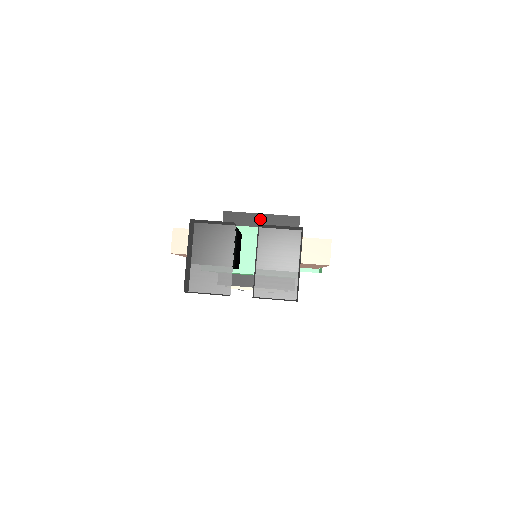
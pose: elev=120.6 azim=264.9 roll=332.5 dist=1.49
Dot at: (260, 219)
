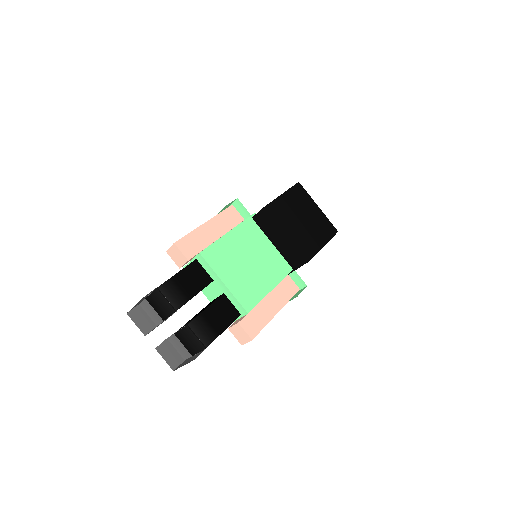
Dot at: (282, 236)
